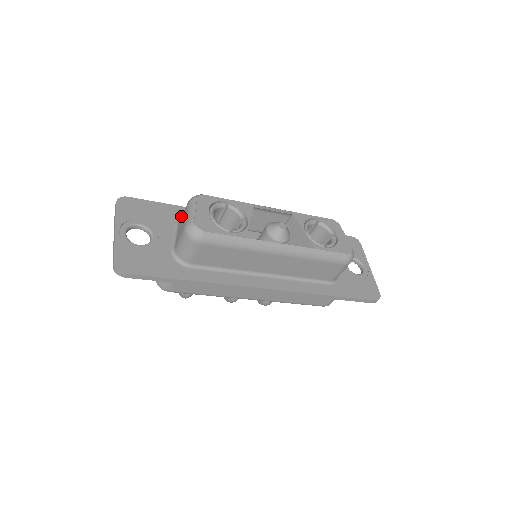
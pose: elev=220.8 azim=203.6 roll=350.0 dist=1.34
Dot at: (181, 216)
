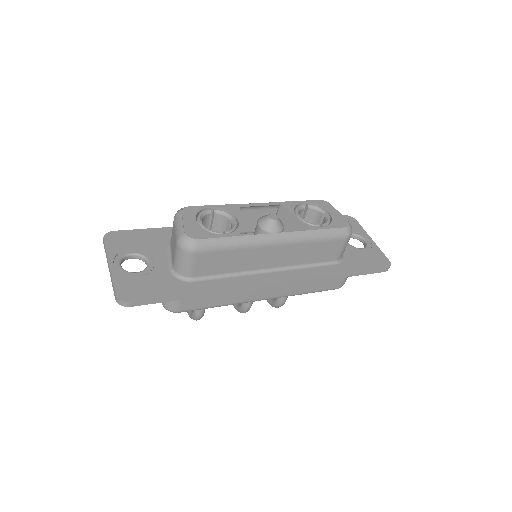
Dot at: (171, 236)
